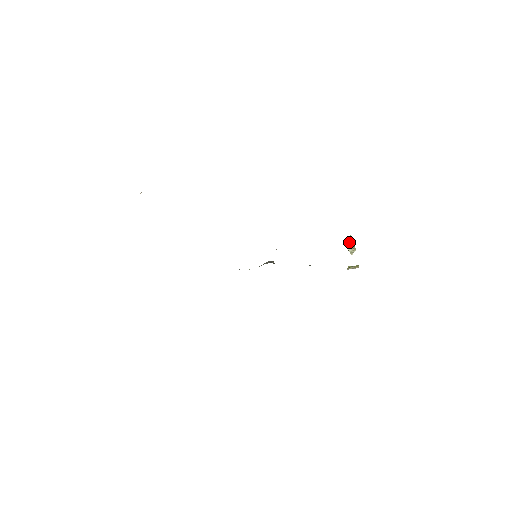
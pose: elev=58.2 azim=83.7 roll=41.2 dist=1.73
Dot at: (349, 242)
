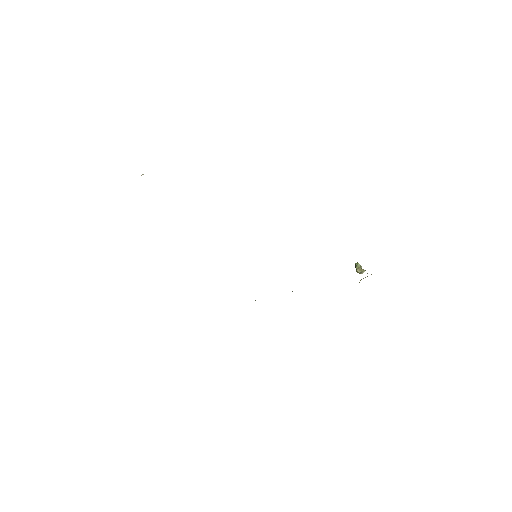
Dot at: (357, 266)
